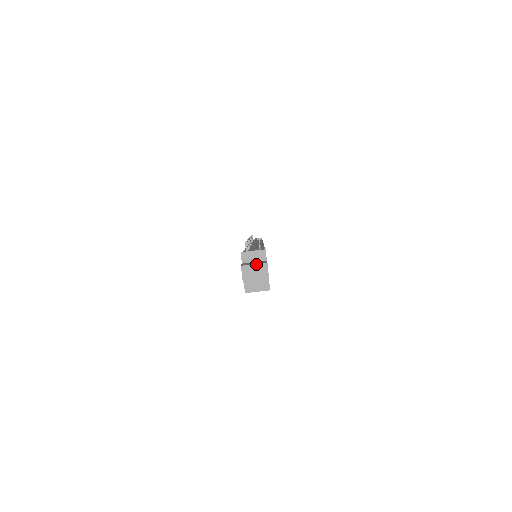
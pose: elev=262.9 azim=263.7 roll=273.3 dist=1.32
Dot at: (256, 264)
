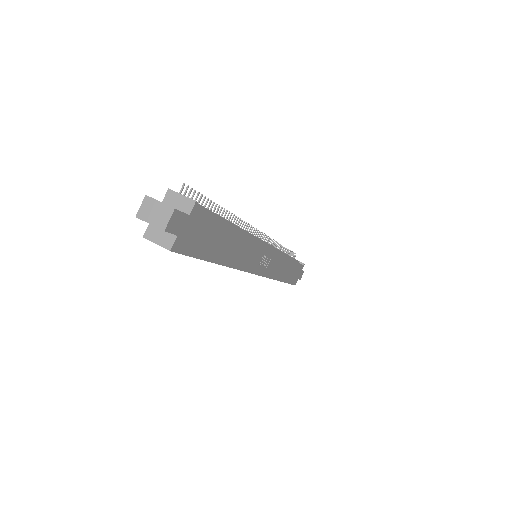
Dot at: occluded
